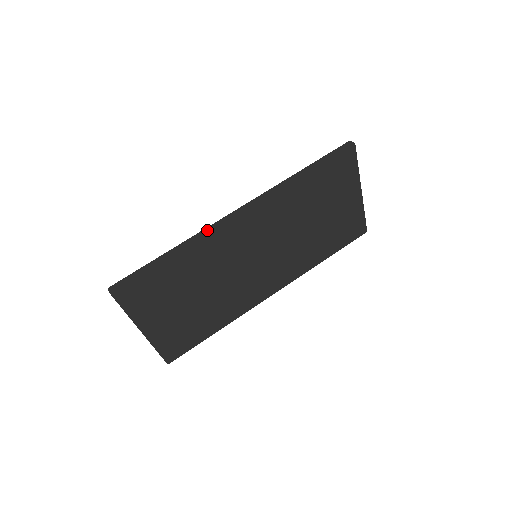
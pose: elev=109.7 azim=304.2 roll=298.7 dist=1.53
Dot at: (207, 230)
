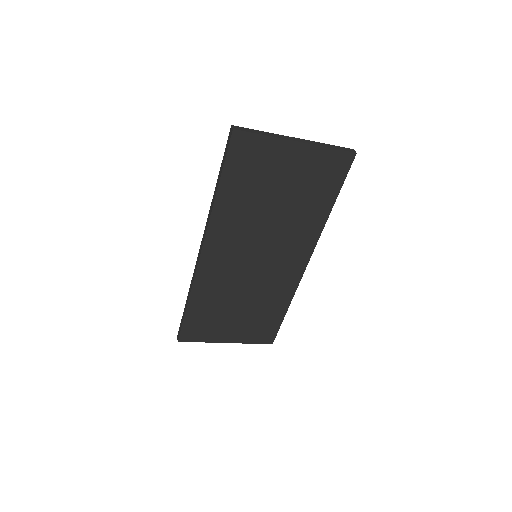
Dot at: (193, 275)
